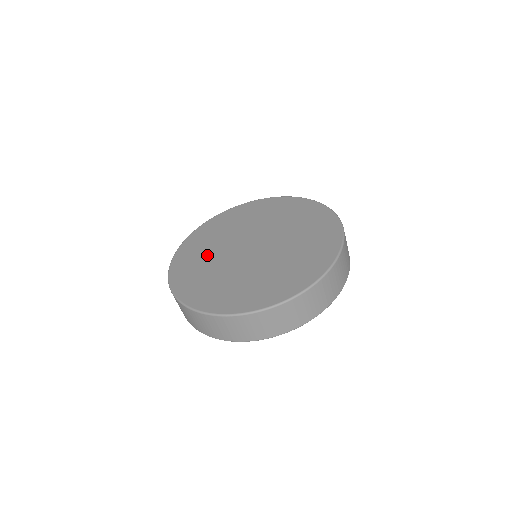
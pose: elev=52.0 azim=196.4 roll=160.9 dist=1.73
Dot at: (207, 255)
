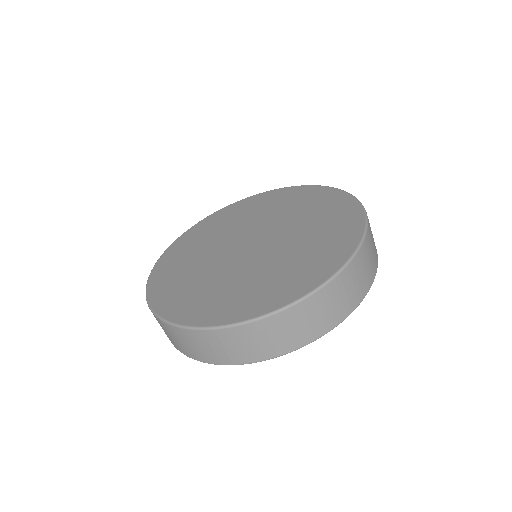
Dot at: (207, 241)
